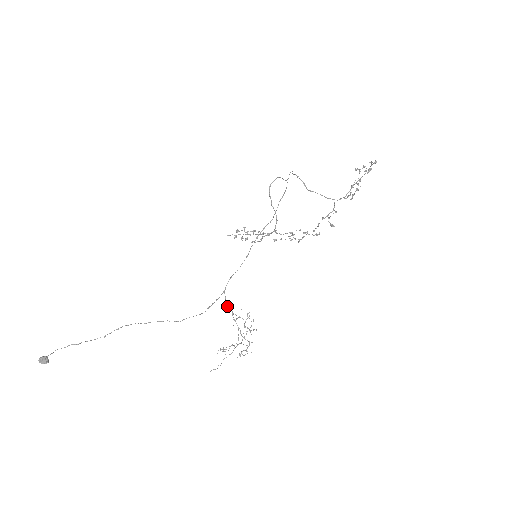
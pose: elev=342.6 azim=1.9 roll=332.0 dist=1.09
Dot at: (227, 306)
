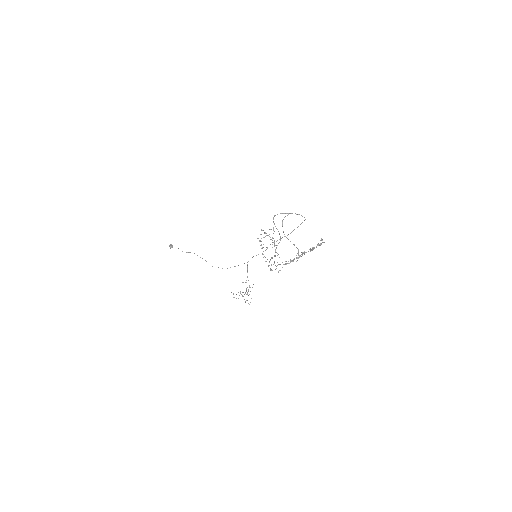
Dot at: occluded
